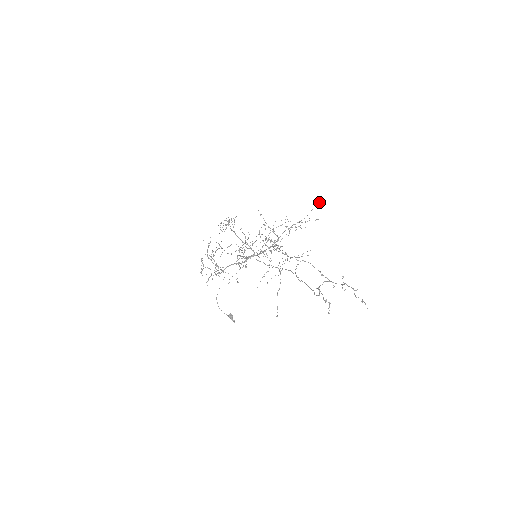
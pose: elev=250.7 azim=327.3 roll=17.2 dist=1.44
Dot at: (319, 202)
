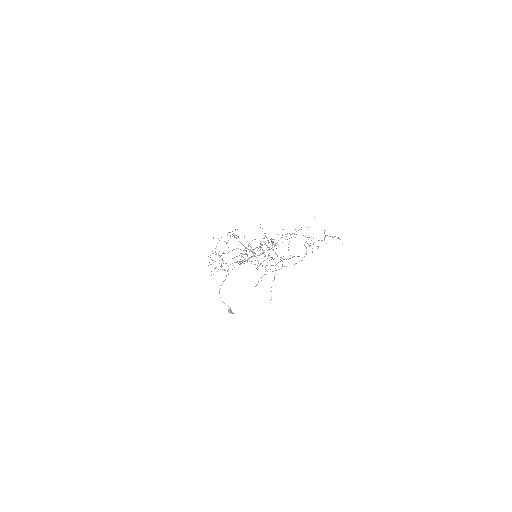
Dot at: occluded
